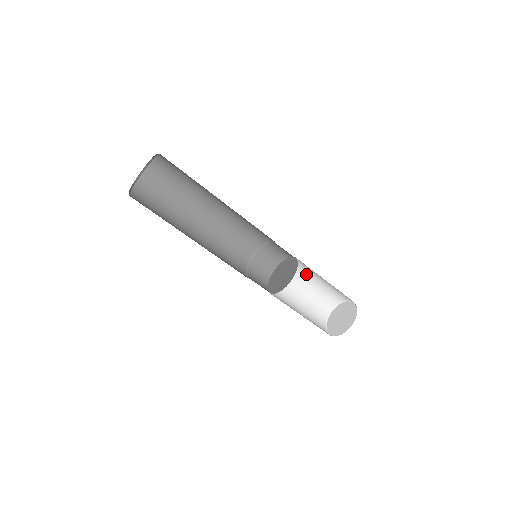
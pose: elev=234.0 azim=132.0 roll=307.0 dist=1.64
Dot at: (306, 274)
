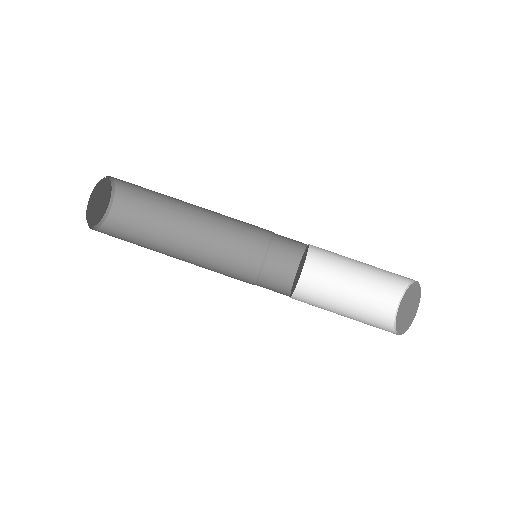
Dot at: (340, 263)
